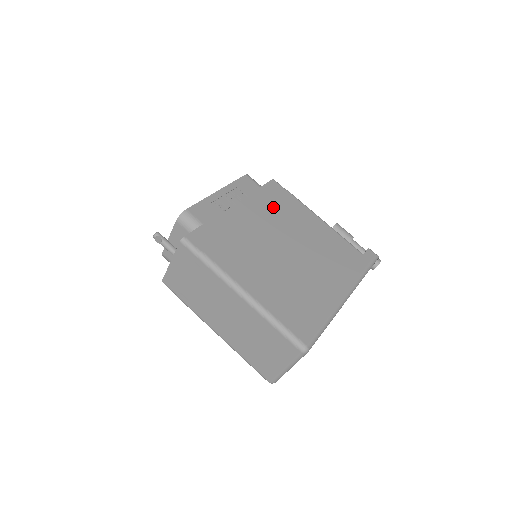
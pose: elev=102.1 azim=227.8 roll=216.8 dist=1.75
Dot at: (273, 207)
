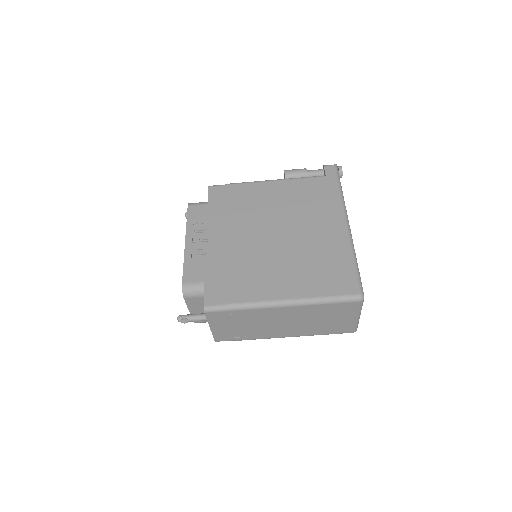
Dot at: (232, 211)
